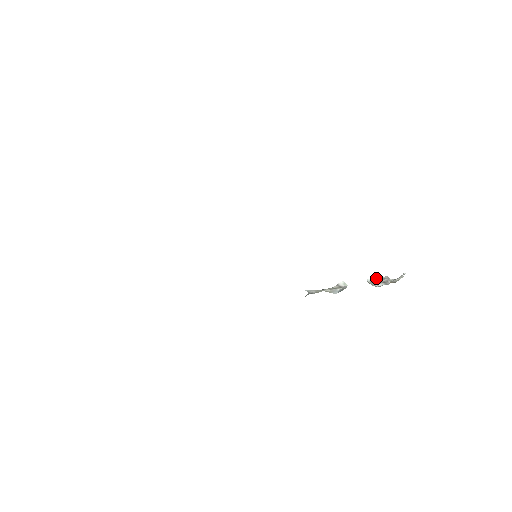
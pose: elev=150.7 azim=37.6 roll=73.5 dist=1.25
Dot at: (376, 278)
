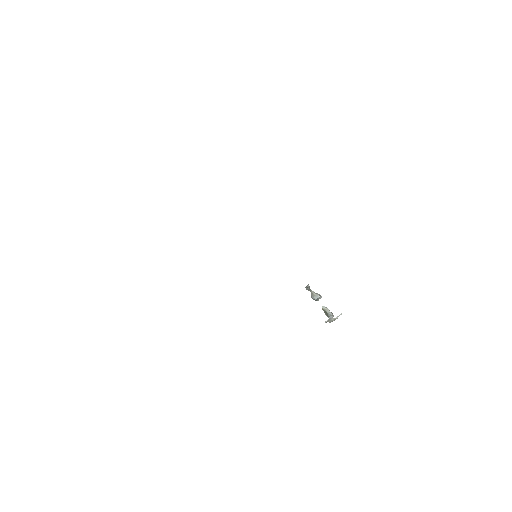
Dot at: occluded
